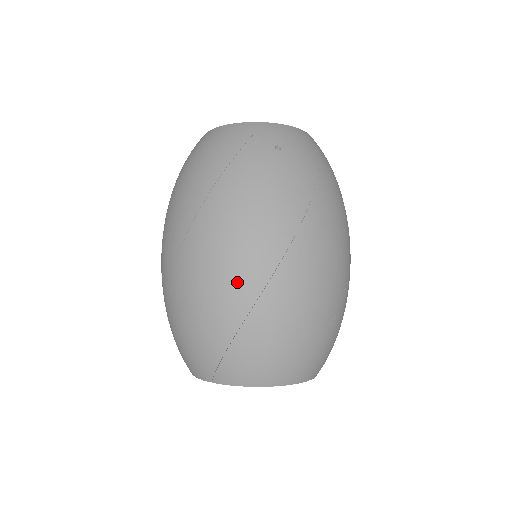
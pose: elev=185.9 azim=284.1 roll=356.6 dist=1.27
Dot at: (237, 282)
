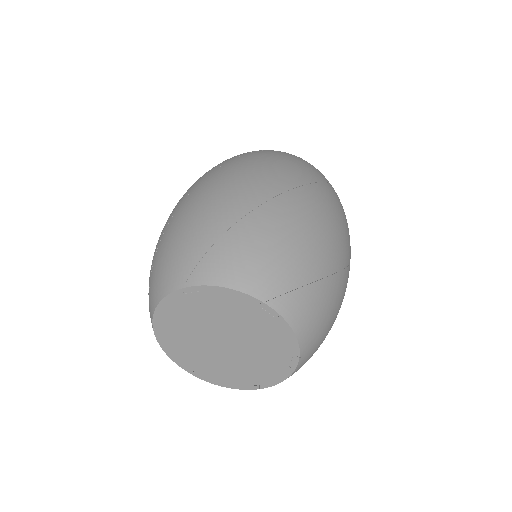
Dot at: occluded
